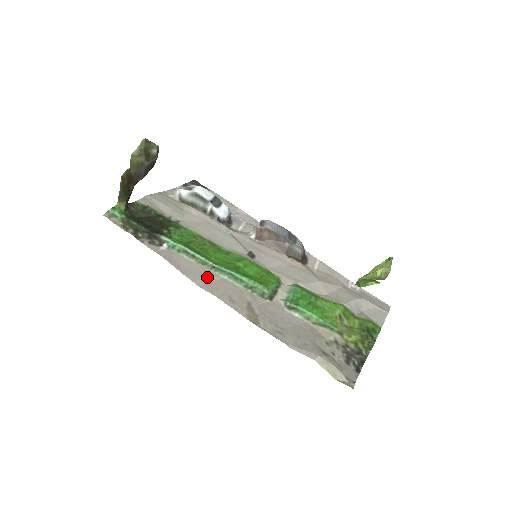
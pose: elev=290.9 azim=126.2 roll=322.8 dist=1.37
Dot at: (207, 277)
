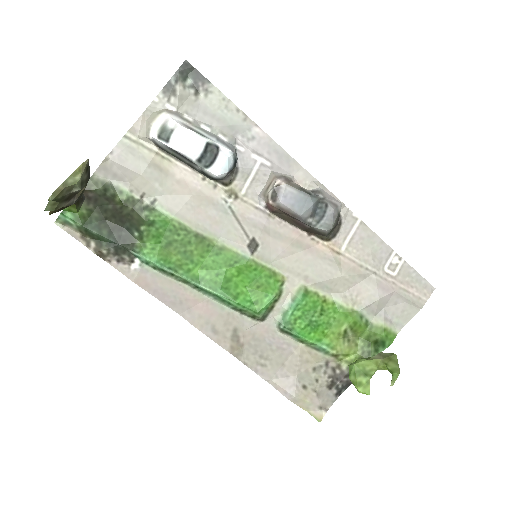
Dot at: (189, 300)
